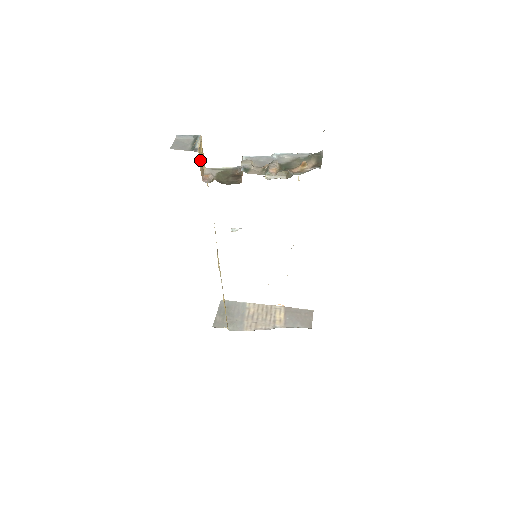
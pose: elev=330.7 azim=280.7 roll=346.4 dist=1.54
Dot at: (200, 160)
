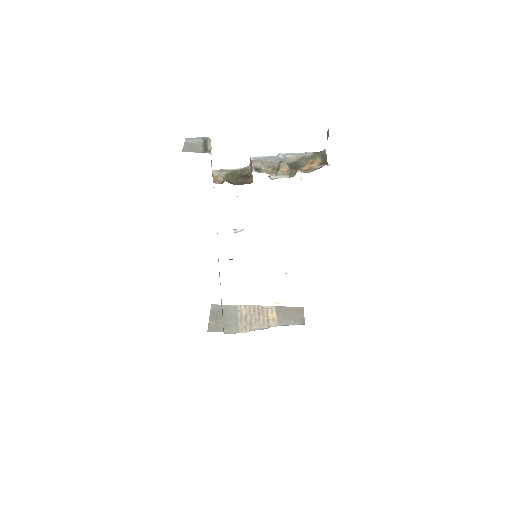
Dot at: (211, 162)
